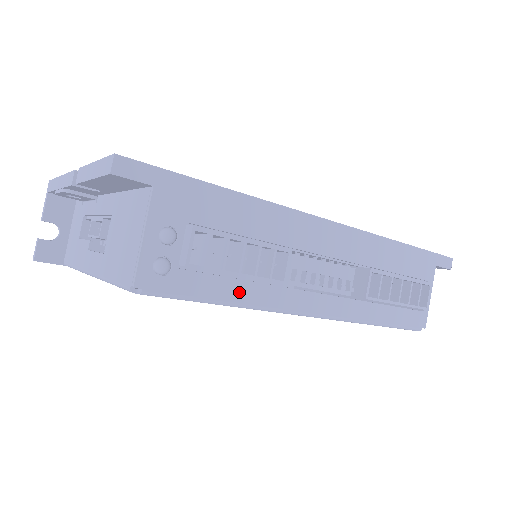
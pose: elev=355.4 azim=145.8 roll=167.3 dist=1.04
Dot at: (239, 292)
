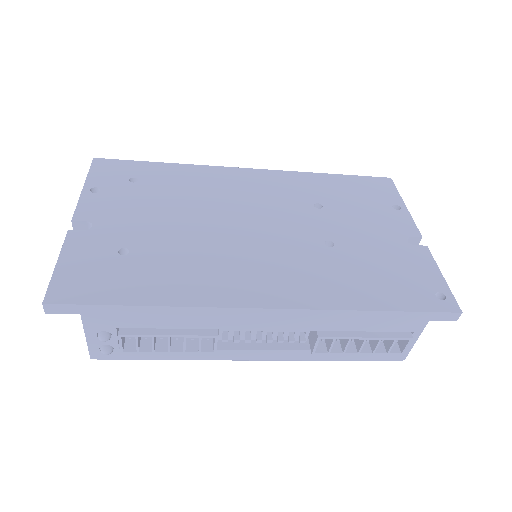
Dot at: (176, 355)
